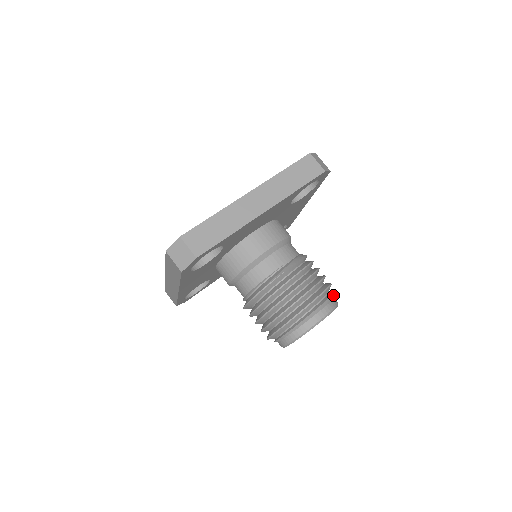
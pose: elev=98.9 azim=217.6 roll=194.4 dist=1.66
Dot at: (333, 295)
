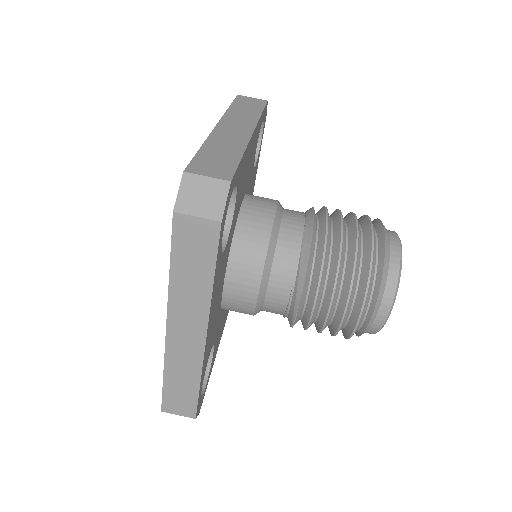
Dot at: (384, 270)
